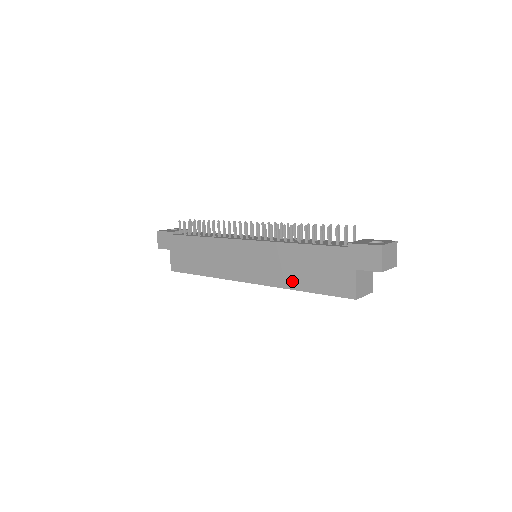
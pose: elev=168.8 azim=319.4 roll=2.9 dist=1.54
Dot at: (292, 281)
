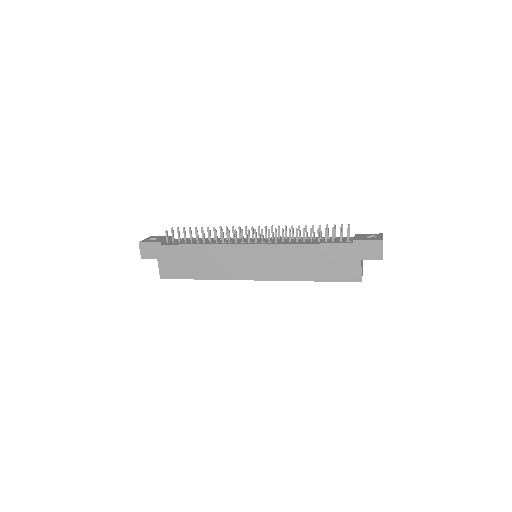
Dot at: (301, 274)
